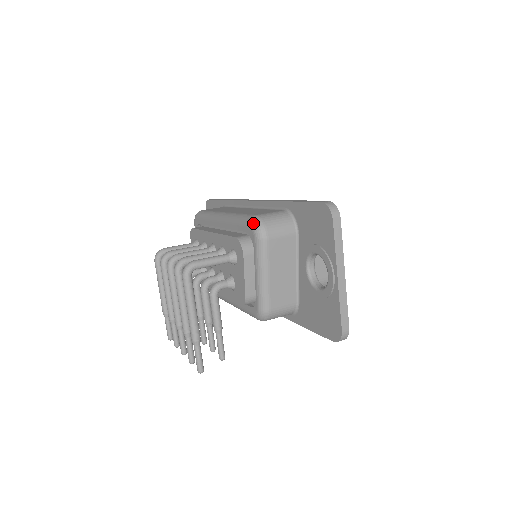
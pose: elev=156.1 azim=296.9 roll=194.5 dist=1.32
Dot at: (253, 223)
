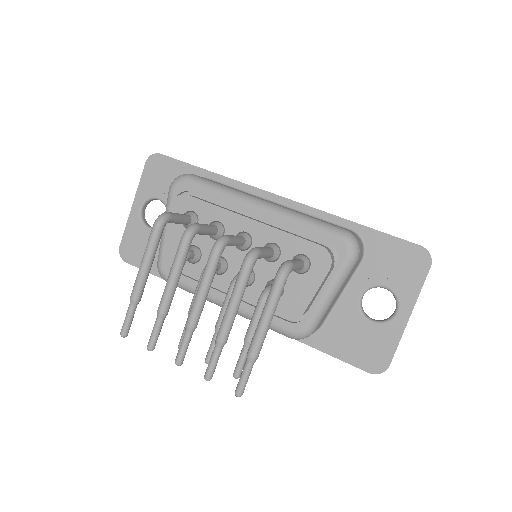
Dot at: (350, 239)
